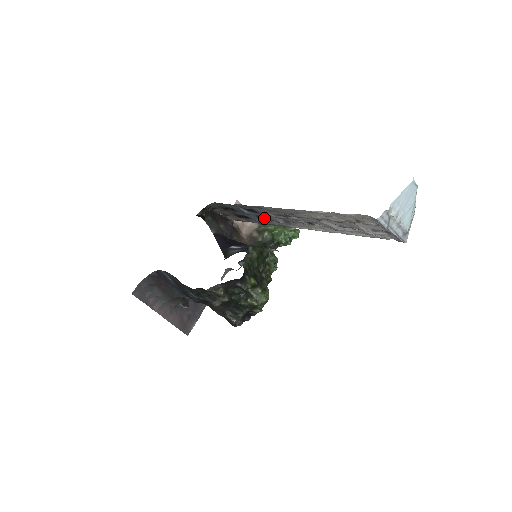
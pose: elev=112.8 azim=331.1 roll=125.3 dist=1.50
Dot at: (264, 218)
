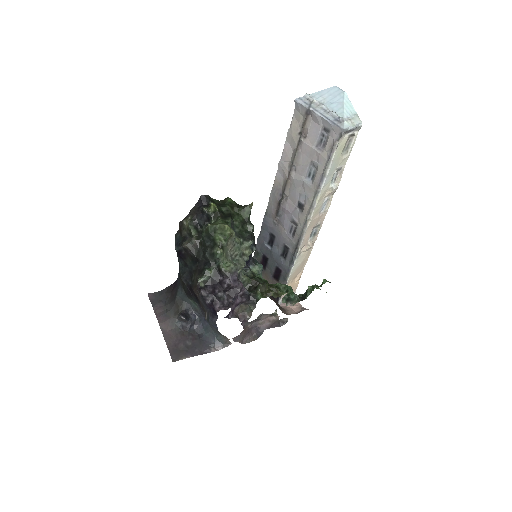
Dot at: (286, 253)
